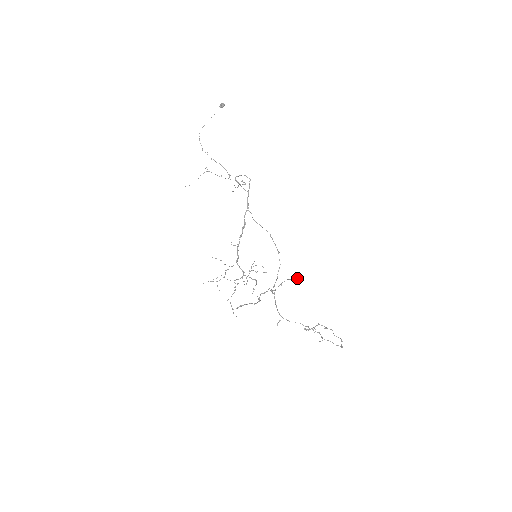
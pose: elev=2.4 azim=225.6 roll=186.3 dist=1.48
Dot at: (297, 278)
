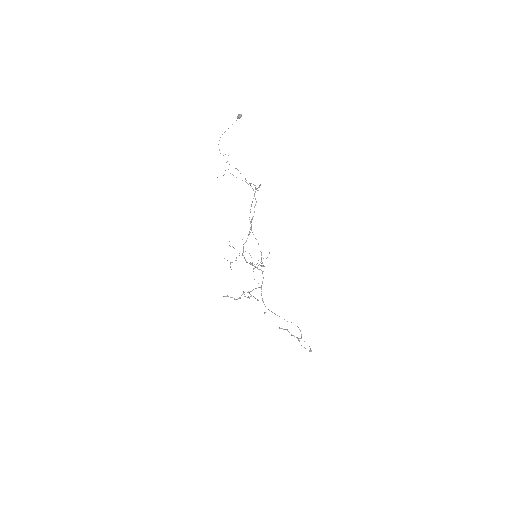
Dot at: (257, 299)
